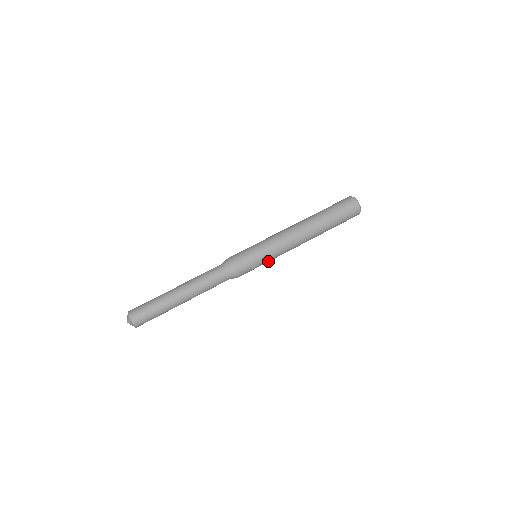
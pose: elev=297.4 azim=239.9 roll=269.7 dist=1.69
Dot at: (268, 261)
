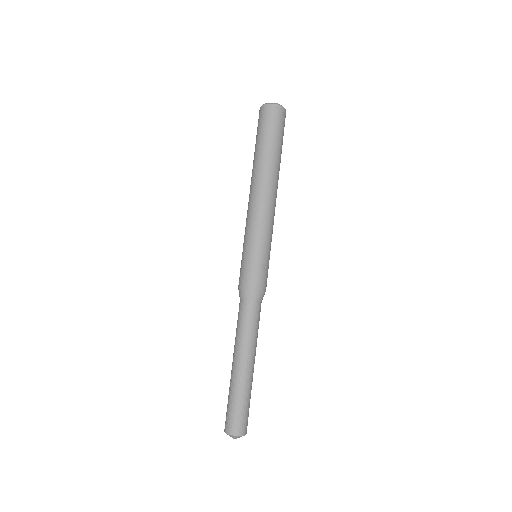
Dot at: (268, 246)
